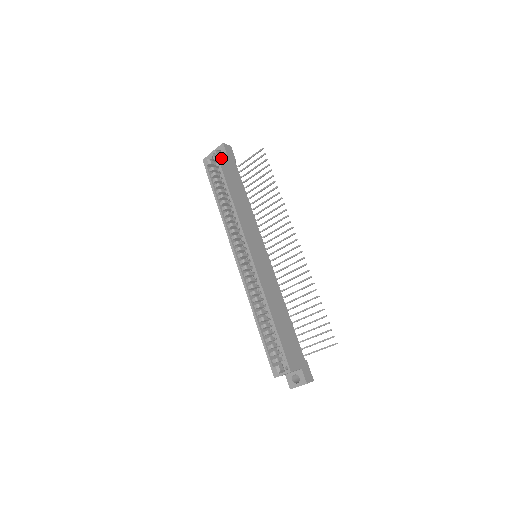
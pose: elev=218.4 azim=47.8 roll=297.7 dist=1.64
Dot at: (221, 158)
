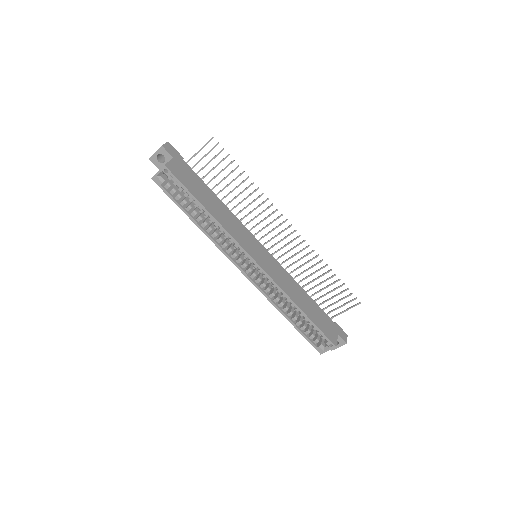
Dot at: (174, 170)
